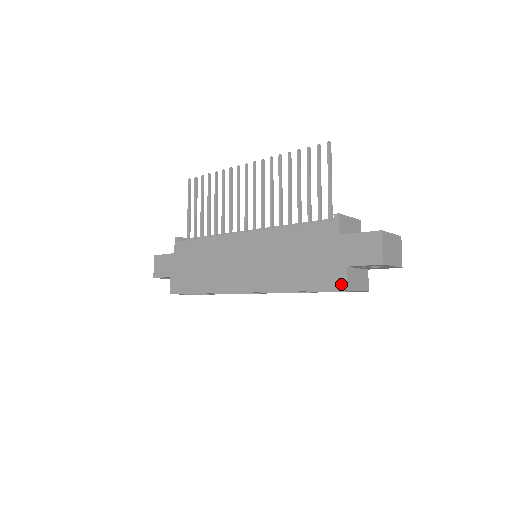
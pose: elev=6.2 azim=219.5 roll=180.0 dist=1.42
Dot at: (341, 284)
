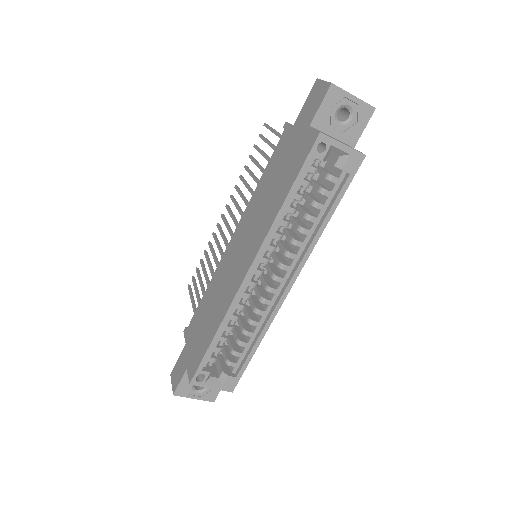
Dot at: (313, 138)
